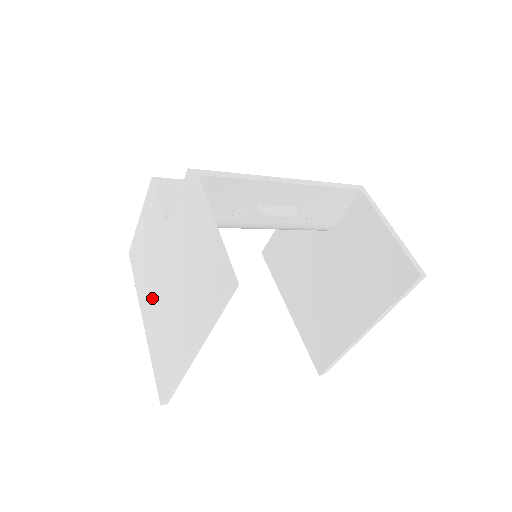
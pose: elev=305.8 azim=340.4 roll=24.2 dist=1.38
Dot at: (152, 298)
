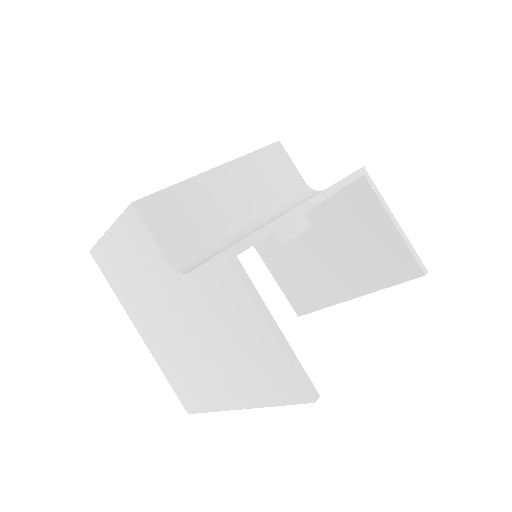
Dot at: (156, 326)
